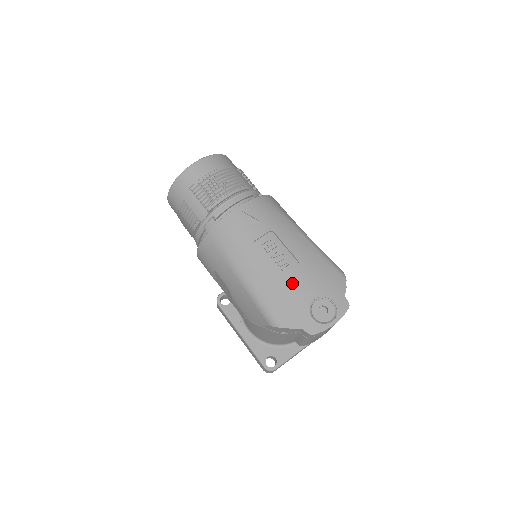
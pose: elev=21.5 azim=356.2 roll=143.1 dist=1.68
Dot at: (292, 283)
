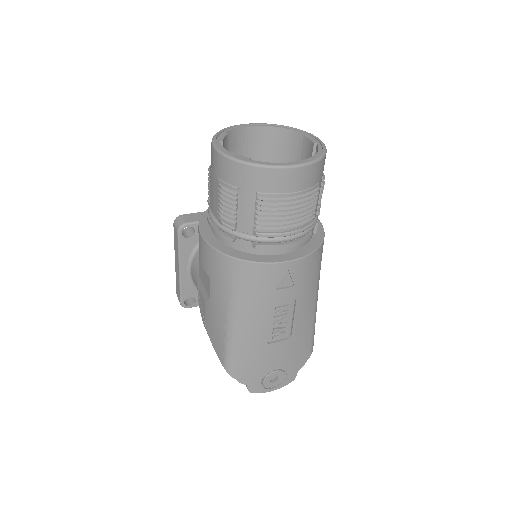
Dot at: (271, 352)
